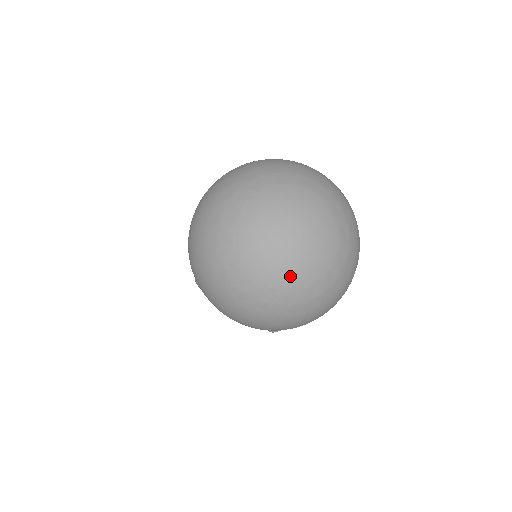
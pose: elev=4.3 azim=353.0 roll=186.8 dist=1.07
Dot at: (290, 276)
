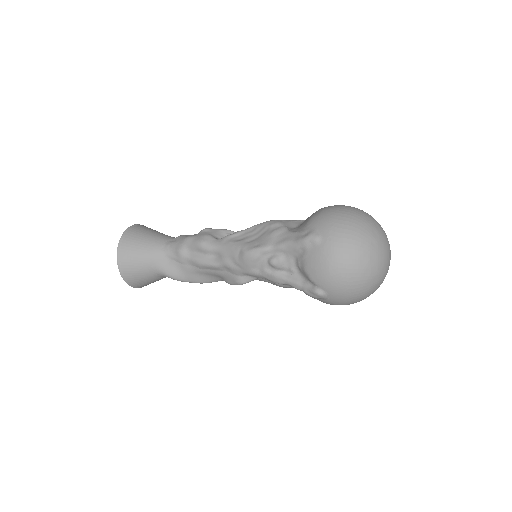
Dot at: (384, 270)
